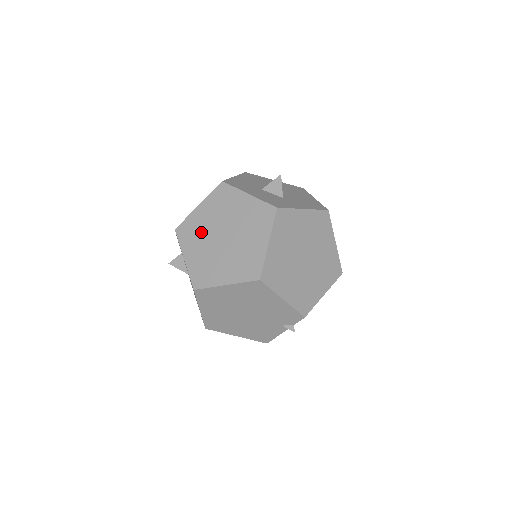
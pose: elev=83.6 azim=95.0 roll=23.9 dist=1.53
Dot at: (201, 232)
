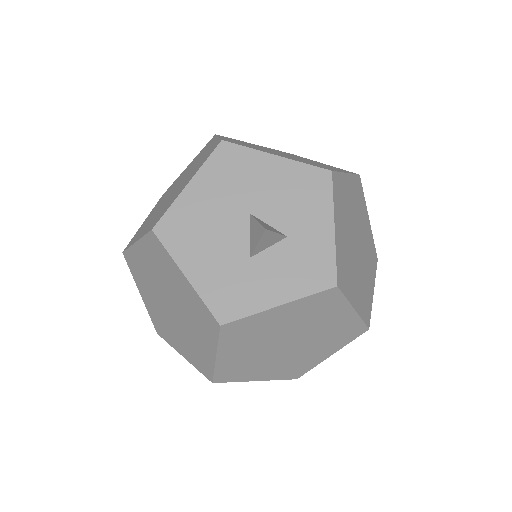
Dot at: (252, 362)
